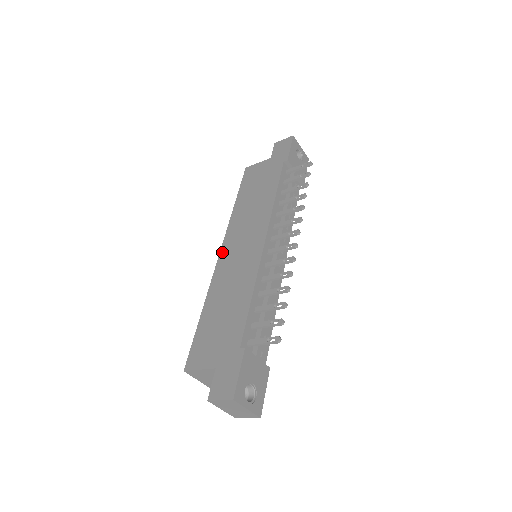
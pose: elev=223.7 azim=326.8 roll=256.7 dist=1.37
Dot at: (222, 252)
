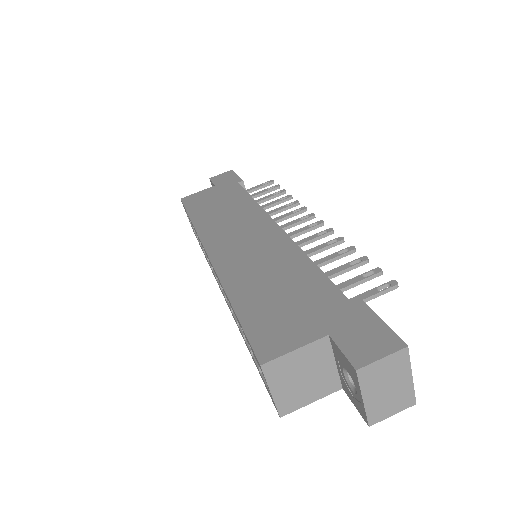
Dot at: (211, 251)
